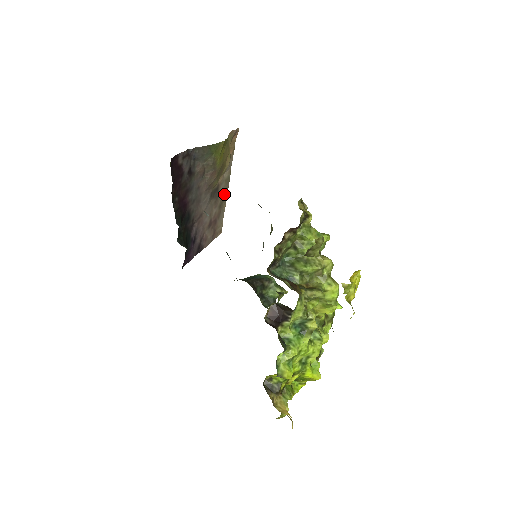
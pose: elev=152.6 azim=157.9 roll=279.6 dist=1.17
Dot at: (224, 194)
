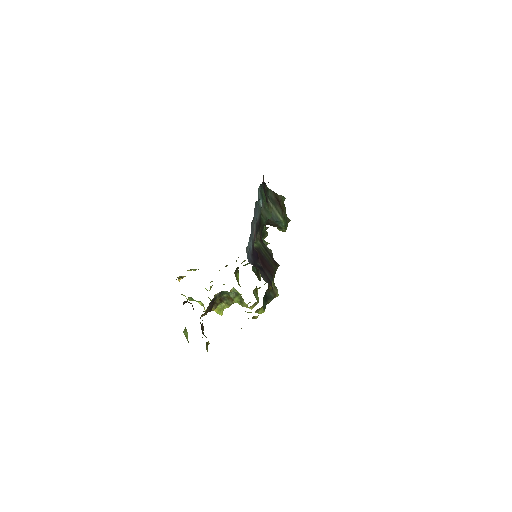
Dot at: occluded
